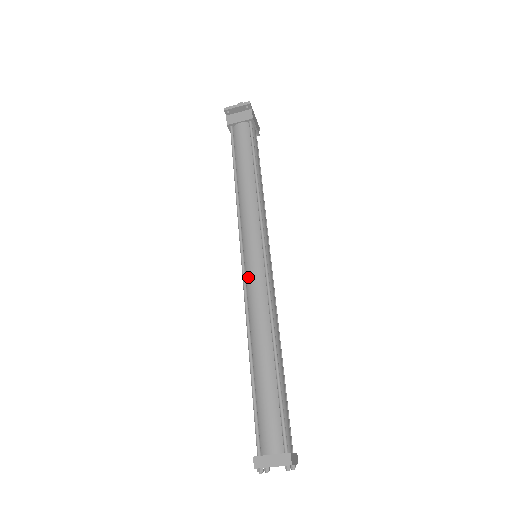
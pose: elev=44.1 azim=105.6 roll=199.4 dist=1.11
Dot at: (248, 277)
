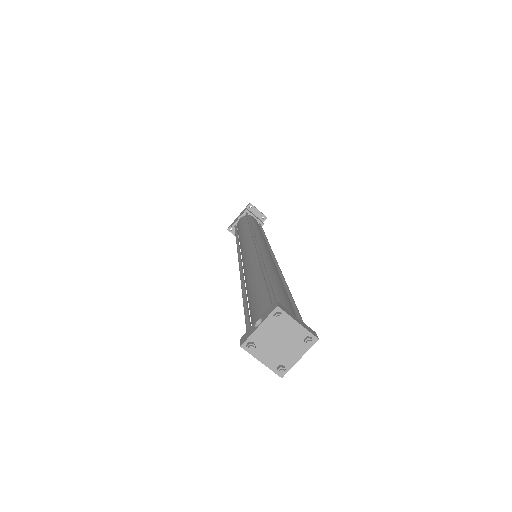
Dot at: (261, 248)
